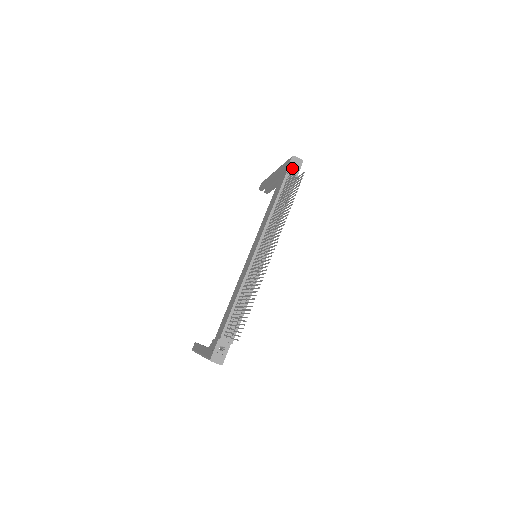
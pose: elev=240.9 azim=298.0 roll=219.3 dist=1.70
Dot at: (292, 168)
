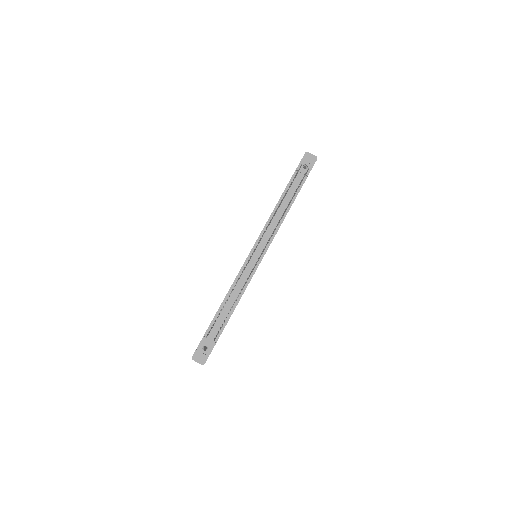
Dot at: (305, 165)
